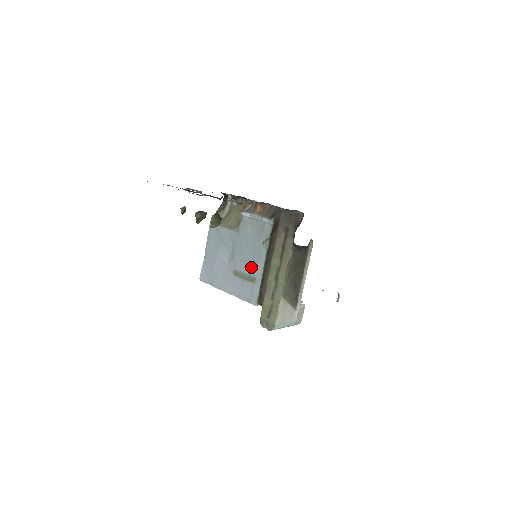
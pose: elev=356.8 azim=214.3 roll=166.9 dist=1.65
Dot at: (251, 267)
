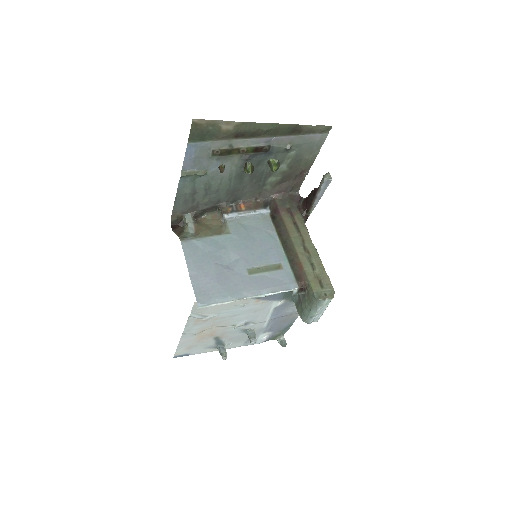
Dot at: (268, 256)
